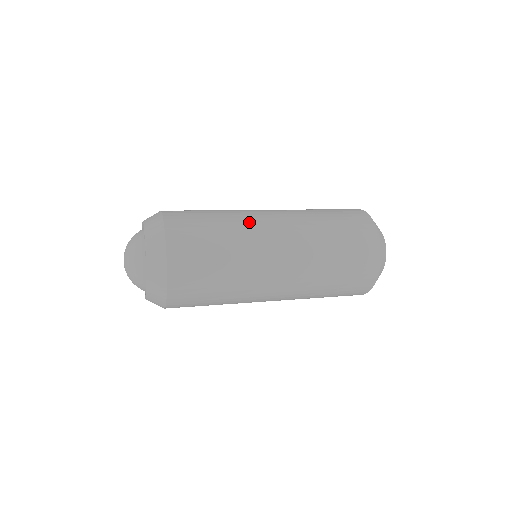
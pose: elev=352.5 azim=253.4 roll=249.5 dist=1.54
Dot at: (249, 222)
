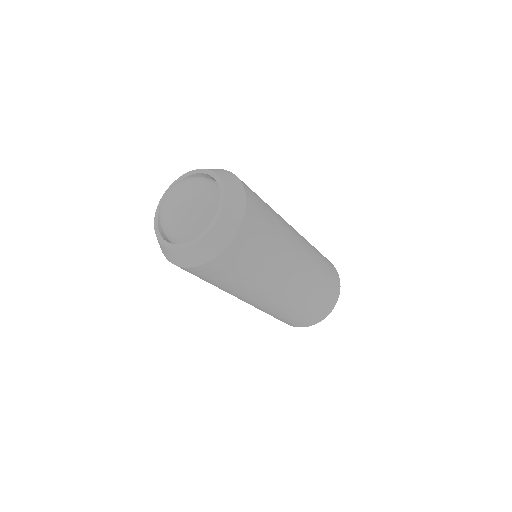
Dot at: occluded
